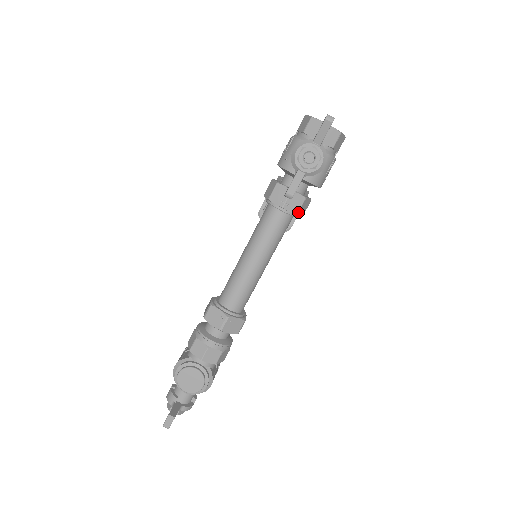
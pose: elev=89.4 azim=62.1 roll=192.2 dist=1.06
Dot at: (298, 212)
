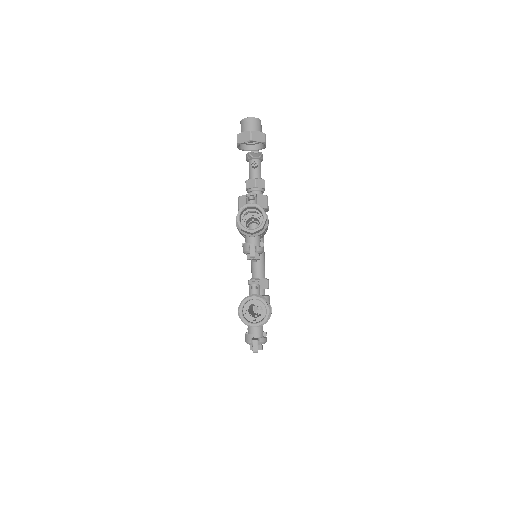
Dot at: occluded
